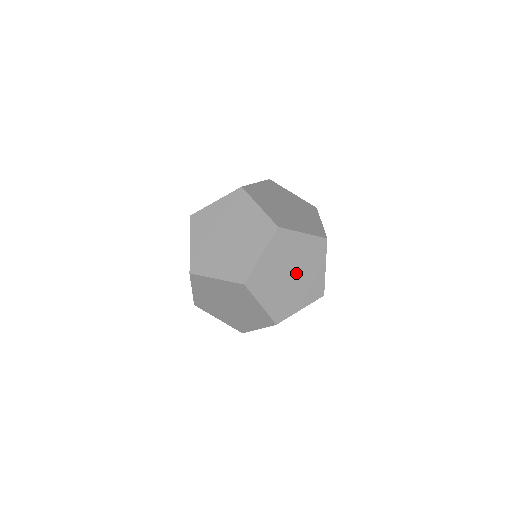
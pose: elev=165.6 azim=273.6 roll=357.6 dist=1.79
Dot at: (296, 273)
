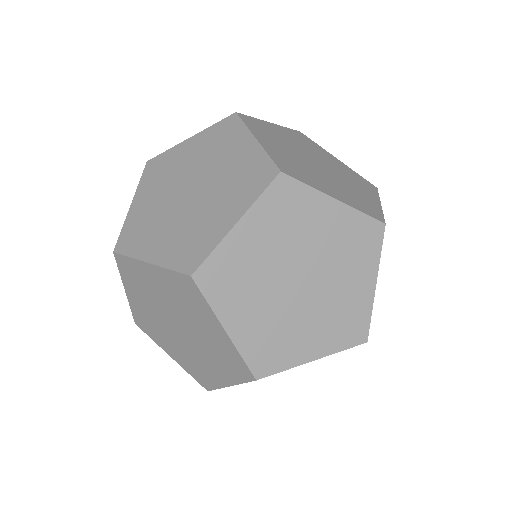
Dot at: occluded
